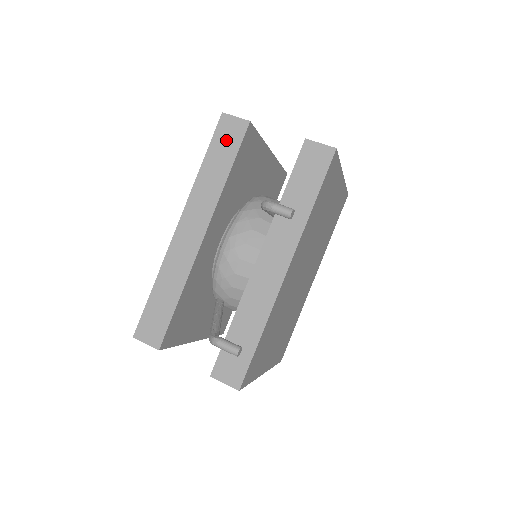
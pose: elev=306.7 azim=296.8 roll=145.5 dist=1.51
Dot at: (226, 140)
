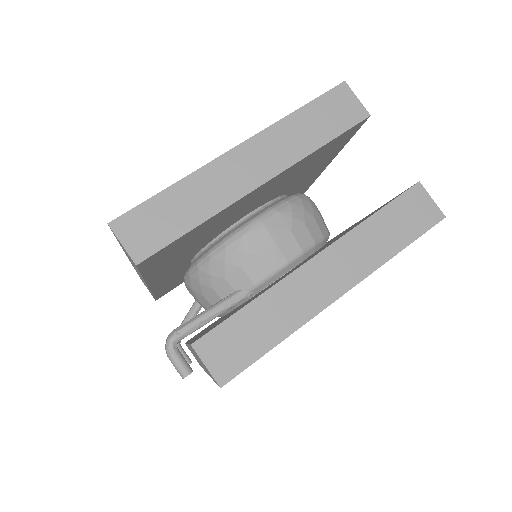
Dot at: (126, 252)
